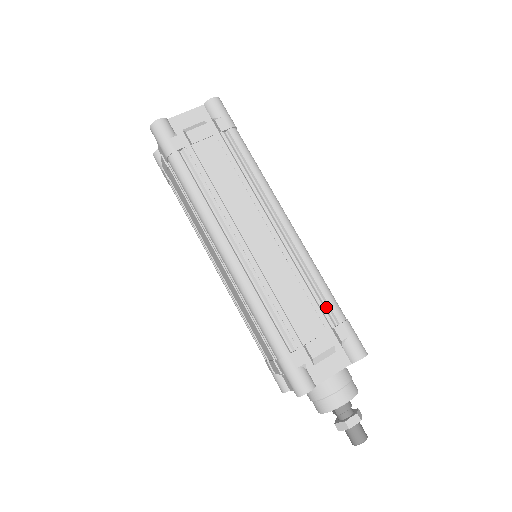
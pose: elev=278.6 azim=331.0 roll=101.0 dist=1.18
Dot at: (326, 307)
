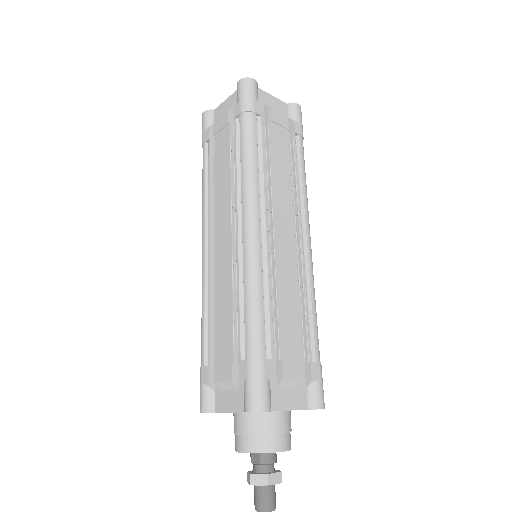
Dot at: (310, 338)
